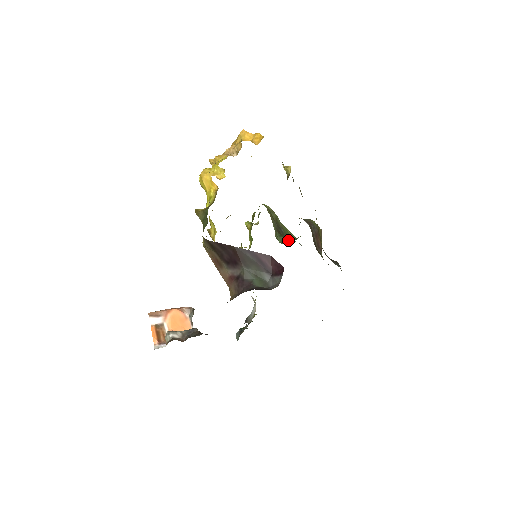
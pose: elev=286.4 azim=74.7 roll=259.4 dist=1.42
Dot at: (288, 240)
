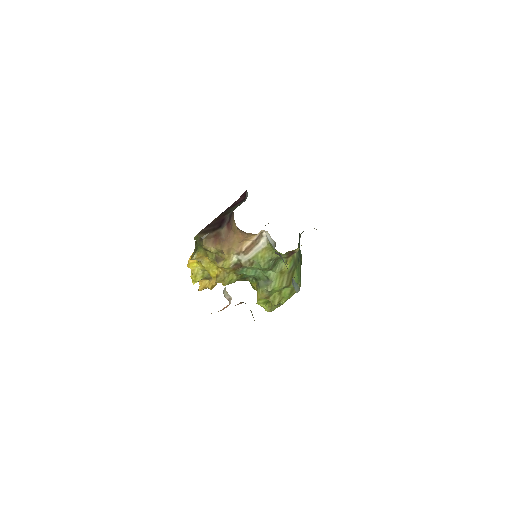
Dot at: occluded
